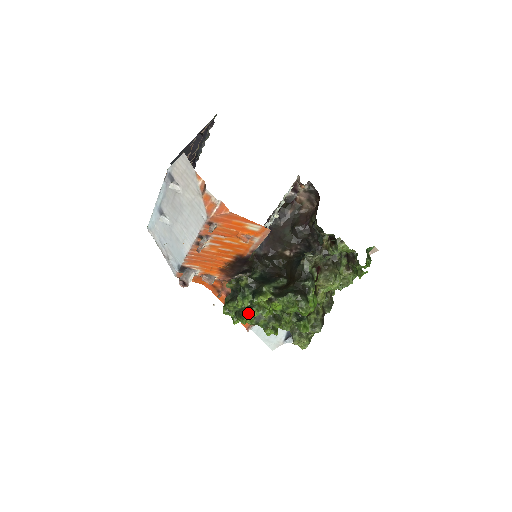
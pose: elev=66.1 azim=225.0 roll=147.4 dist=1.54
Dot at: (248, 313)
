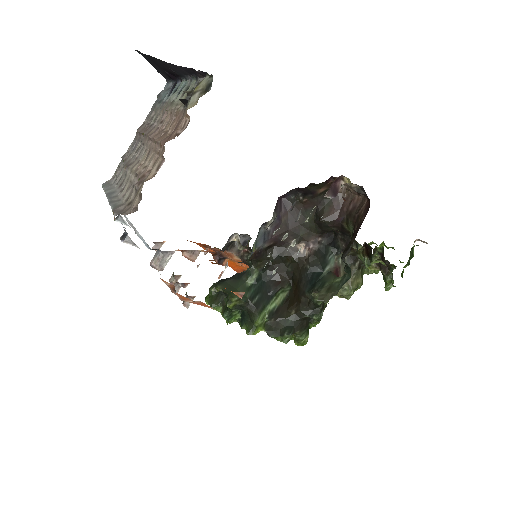
Dot at: occluded
